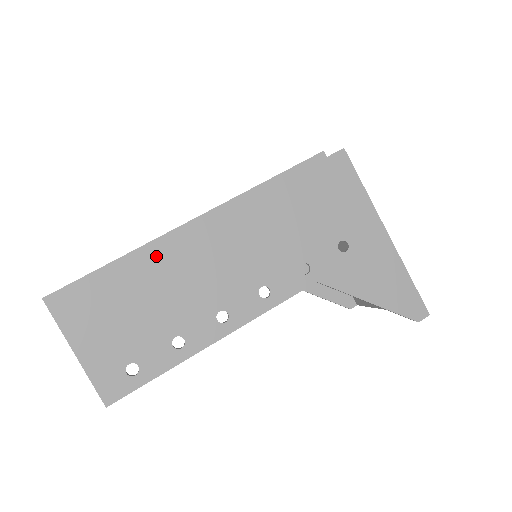
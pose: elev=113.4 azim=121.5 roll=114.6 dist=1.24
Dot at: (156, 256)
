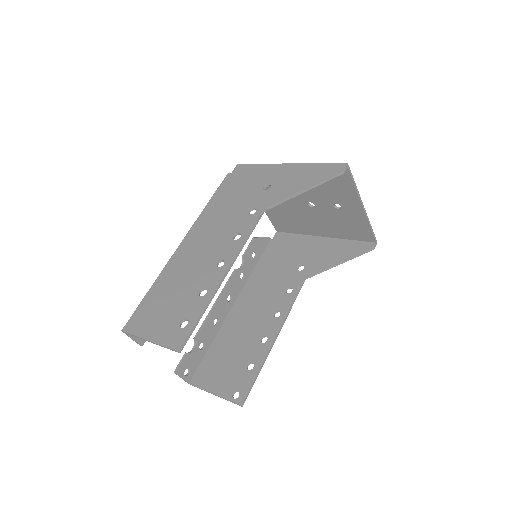
Dot at: (170, 271)
